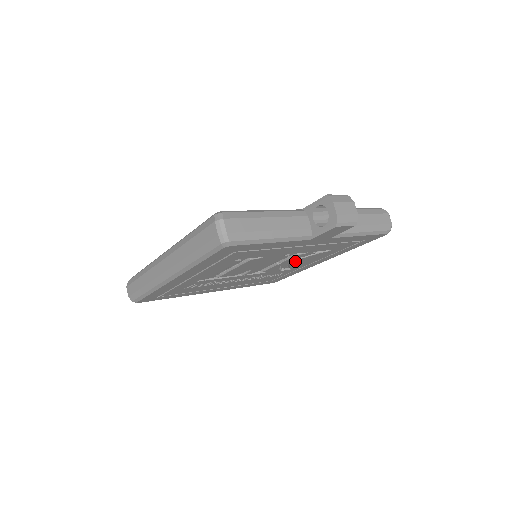
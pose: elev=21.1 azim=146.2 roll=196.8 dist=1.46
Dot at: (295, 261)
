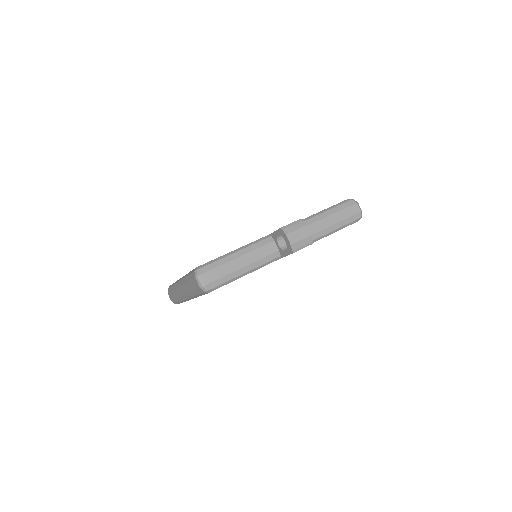
Dot at: occluded
